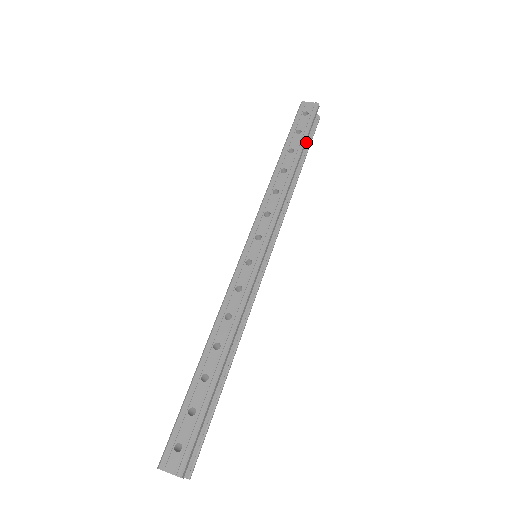
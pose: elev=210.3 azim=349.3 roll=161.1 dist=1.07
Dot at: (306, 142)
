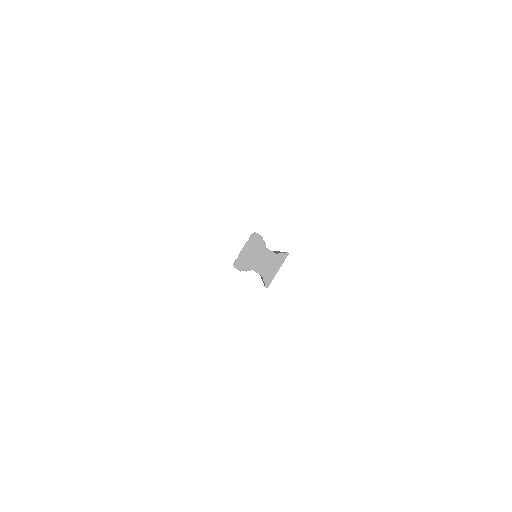
Dot at: occluded
